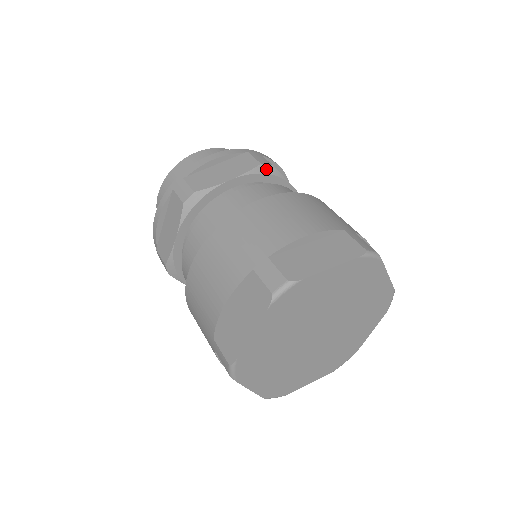
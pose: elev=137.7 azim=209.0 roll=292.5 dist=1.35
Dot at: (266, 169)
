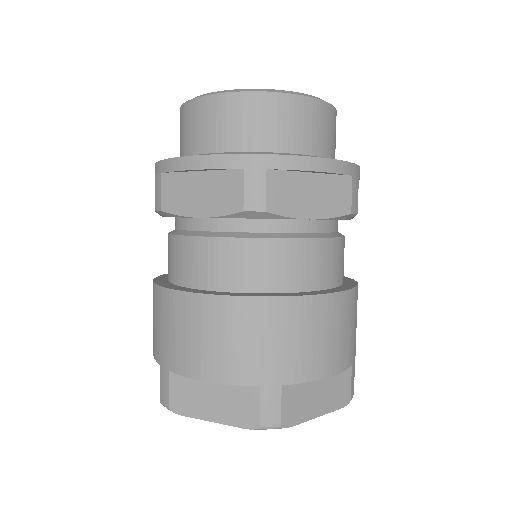
Dot at: (349, 217)
